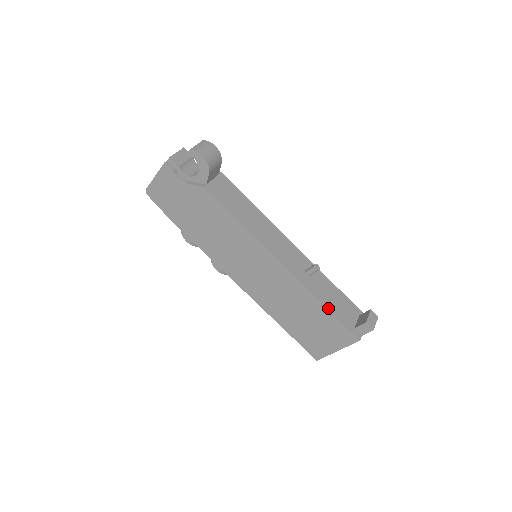
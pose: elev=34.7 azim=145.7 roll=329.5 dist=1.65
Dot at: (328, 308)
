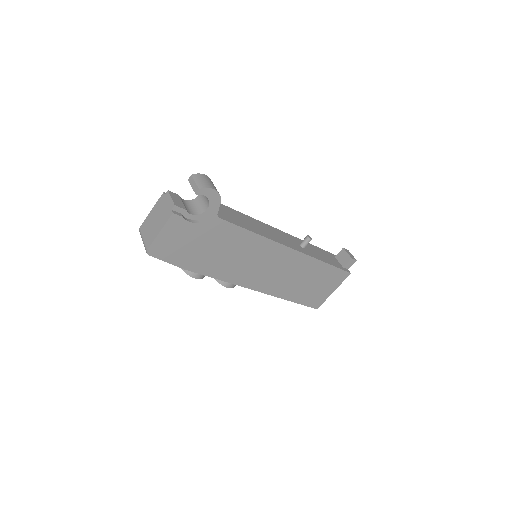
Dot at: (328, 263)
